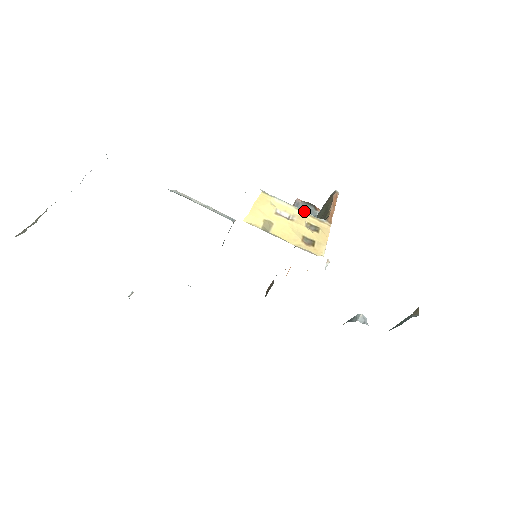
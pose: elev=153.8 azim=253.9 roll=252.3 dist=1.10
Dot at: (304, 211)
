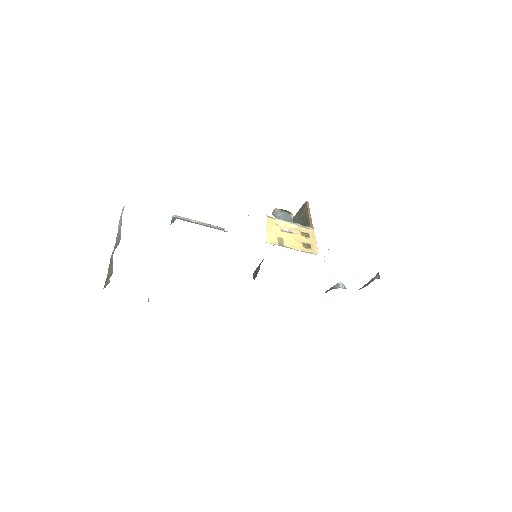
Dot at: (296, 224)
